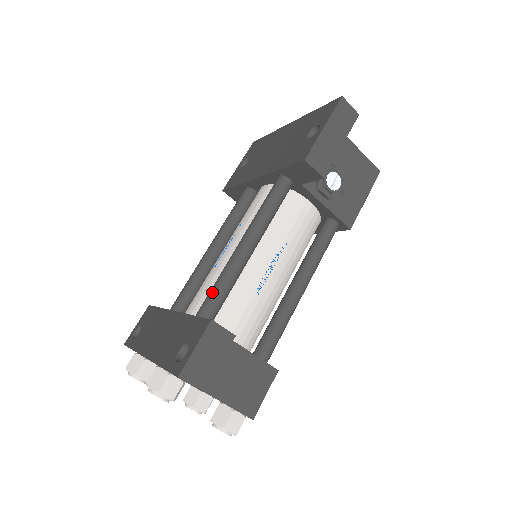
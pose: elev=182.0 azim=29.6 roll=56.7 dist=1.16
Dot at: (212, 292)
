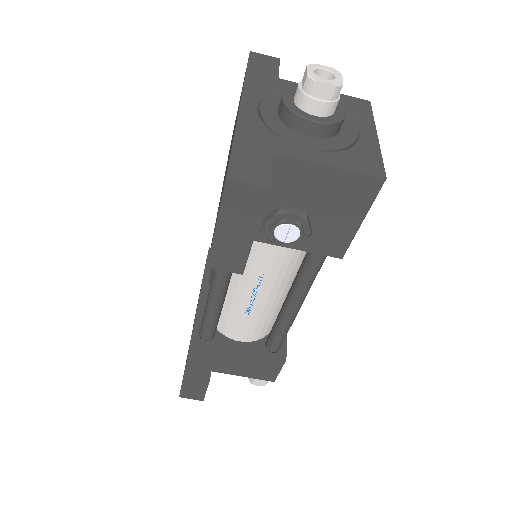
Dot at: (203, 320)
